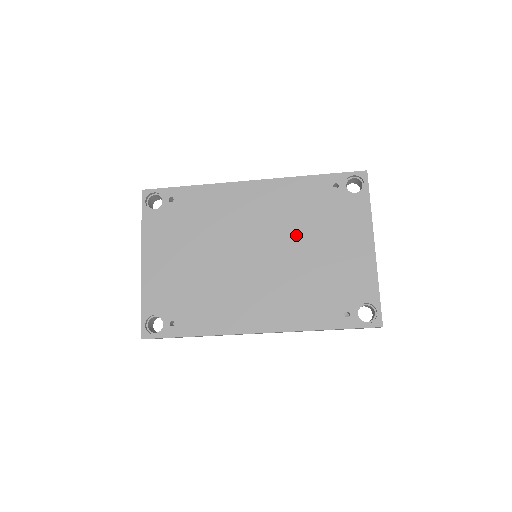
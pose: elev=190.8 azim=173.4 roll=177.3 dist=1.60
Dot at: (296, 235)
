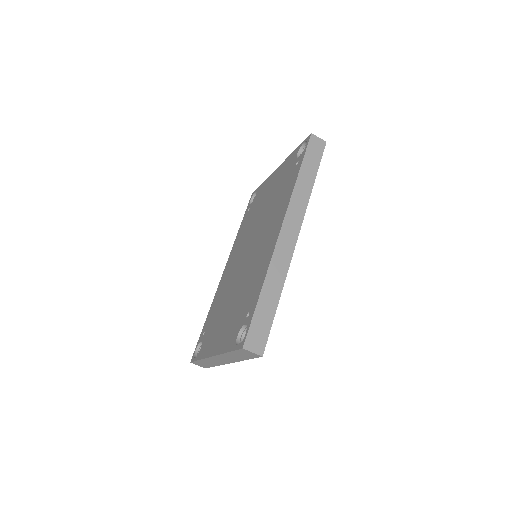
Dot at: (254, 225)
